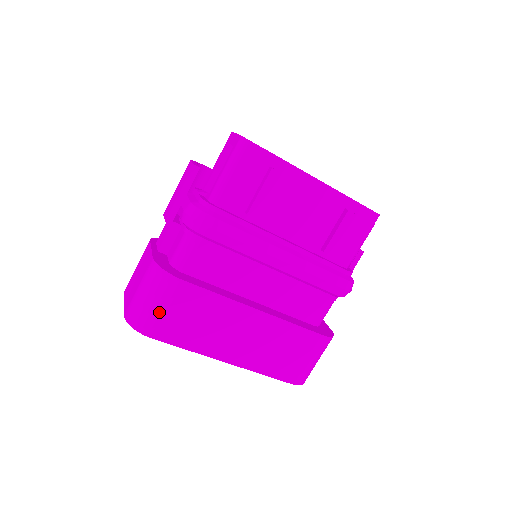
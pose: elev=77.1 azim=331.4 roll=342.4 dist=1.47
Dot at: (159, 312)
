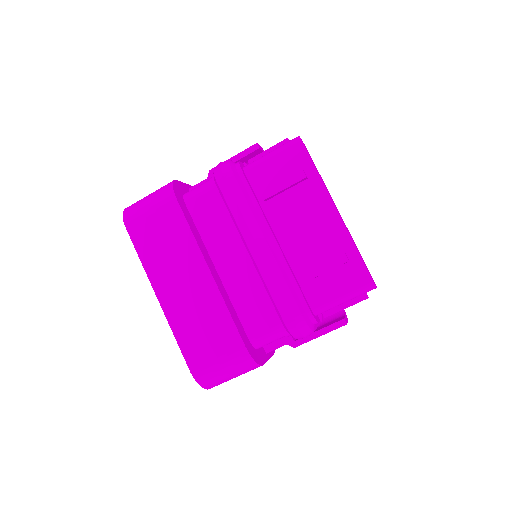
Dot at: (145, 212)
